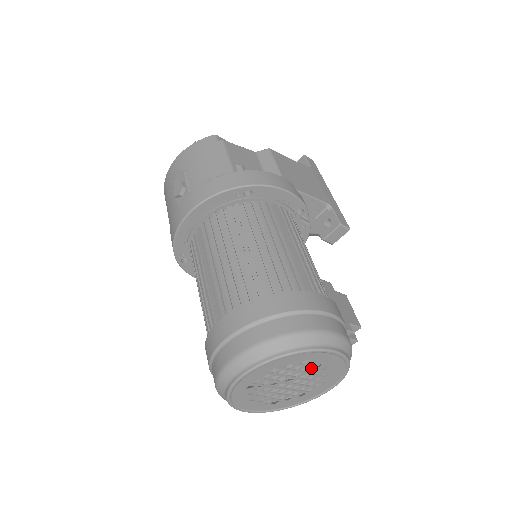
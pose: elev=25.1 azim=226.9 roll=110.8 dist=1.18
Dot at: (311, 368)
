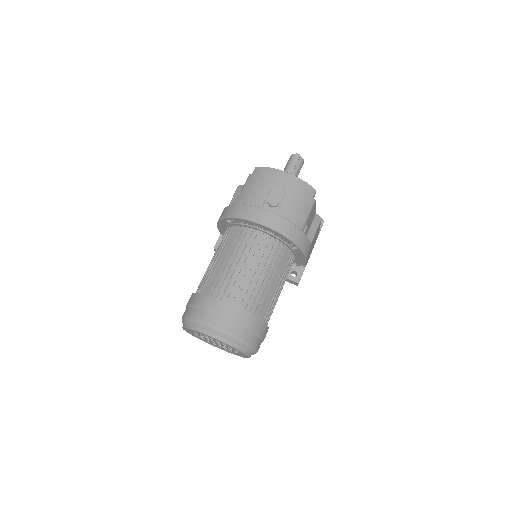
Dot at: (233, 350)
